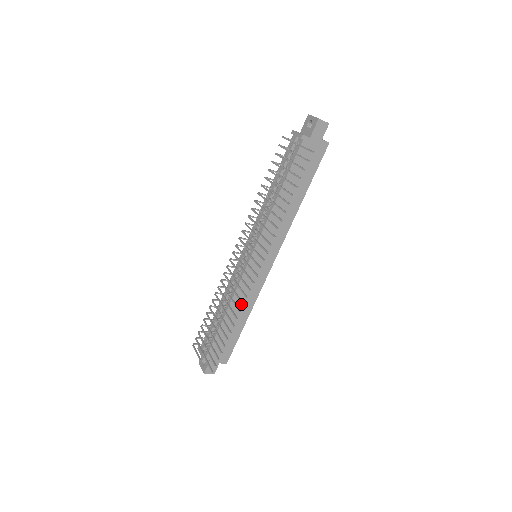
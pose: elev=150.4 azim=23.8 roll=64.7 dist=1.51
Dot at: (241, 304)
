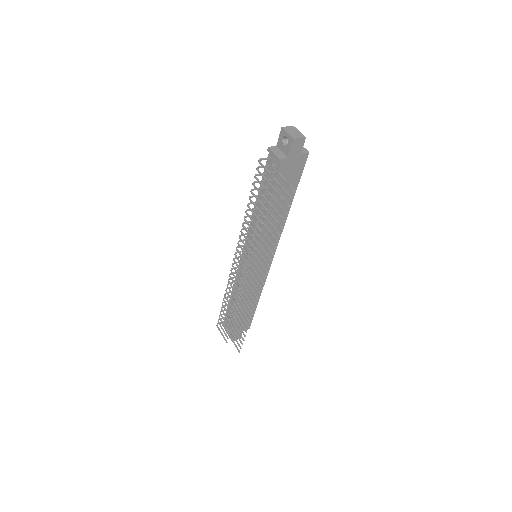
Dot at: (251, 293)
